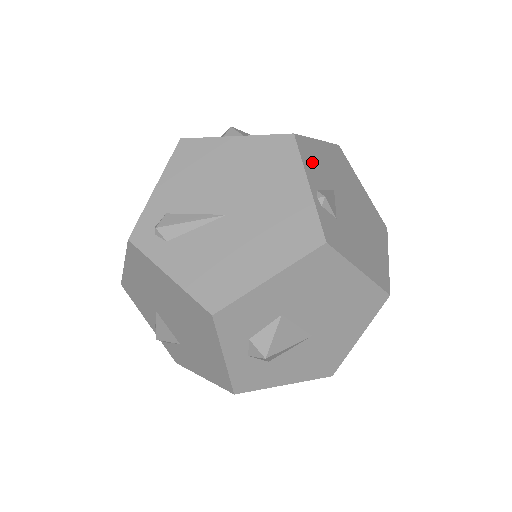
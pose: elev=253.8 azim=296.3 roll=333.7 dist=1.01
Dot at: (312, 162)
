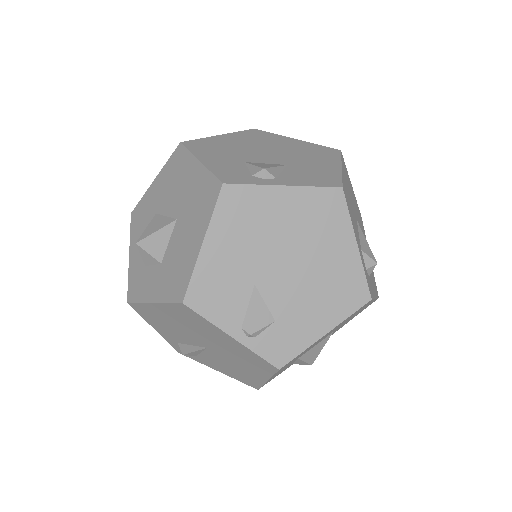
Dot at: (217, 299)
